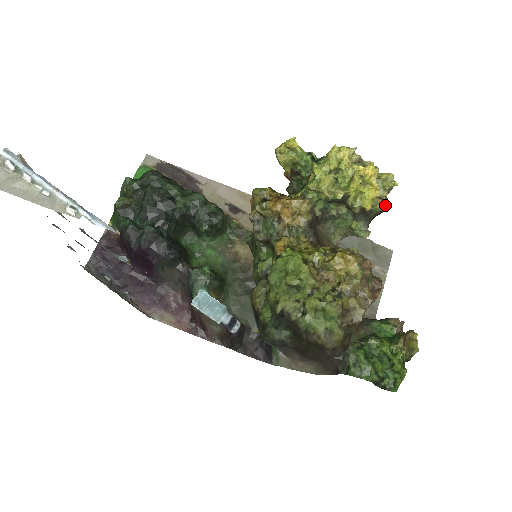
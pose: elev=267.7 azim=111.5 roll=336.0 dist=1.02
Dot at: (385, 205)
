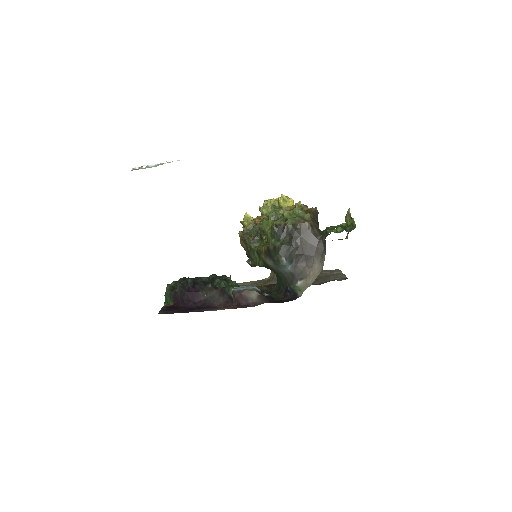
Dot at: occluded
